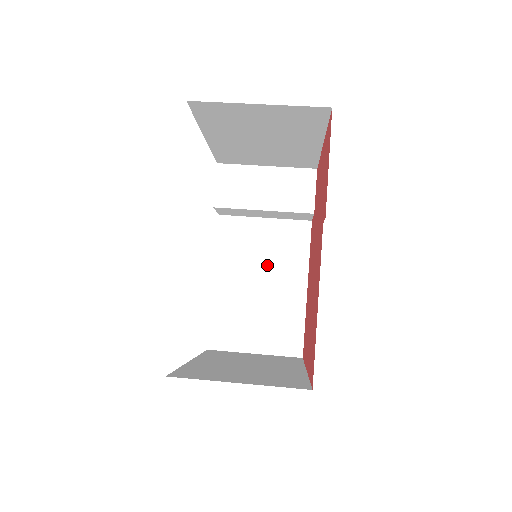
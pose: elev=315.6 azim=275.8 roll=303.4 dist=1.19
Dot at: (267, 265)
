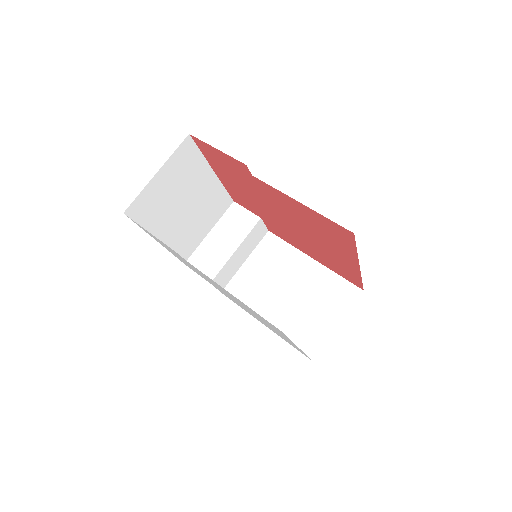
Dot at: (278, 278)
